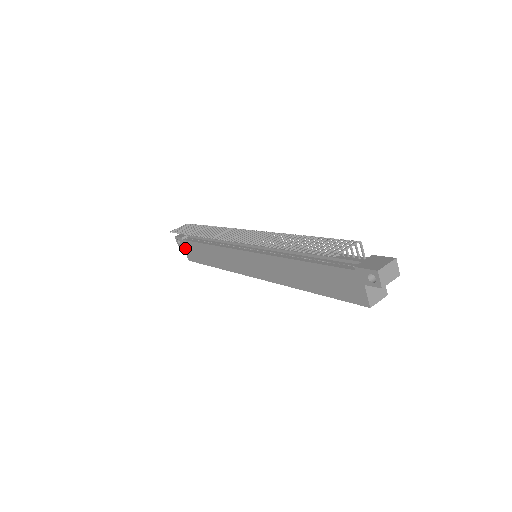
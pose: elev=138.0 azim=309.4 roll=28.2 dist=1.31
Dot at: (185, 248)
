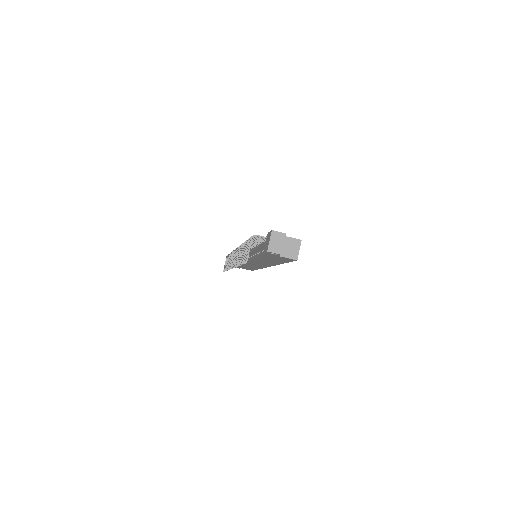
Dot at: (242, 268)
